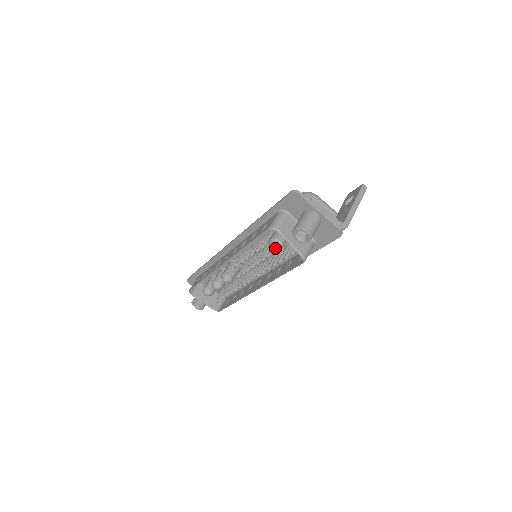
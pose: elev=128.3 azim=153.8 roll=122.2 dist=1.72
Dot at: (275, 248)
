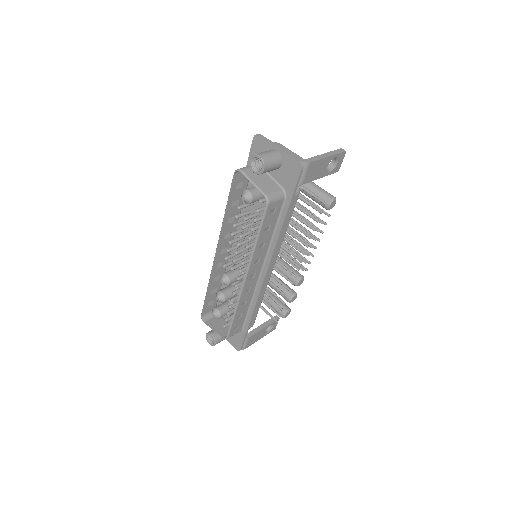
Dot at: (244, 198)
